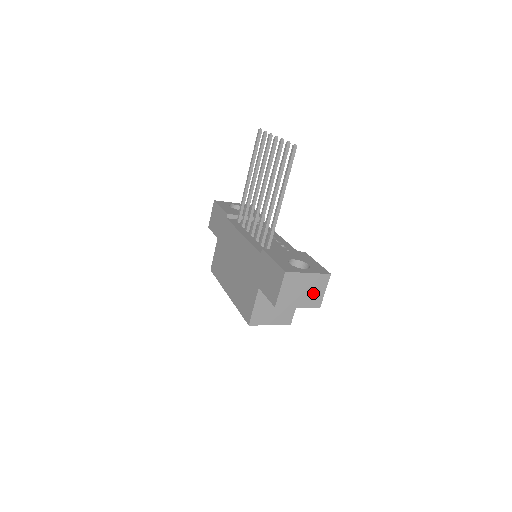
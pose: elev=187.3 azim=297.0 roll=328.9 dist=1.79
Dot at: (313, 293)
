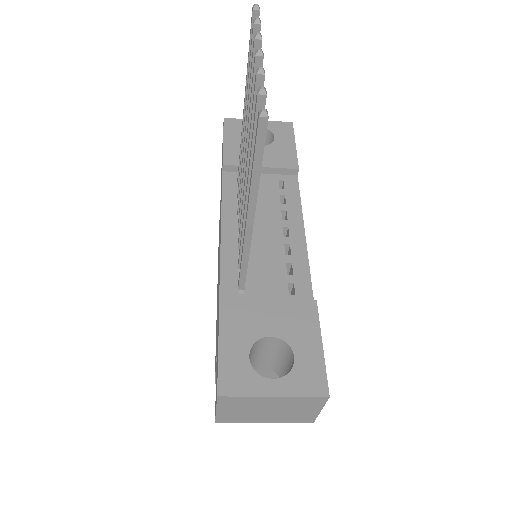
Dot at: (293, 412)
